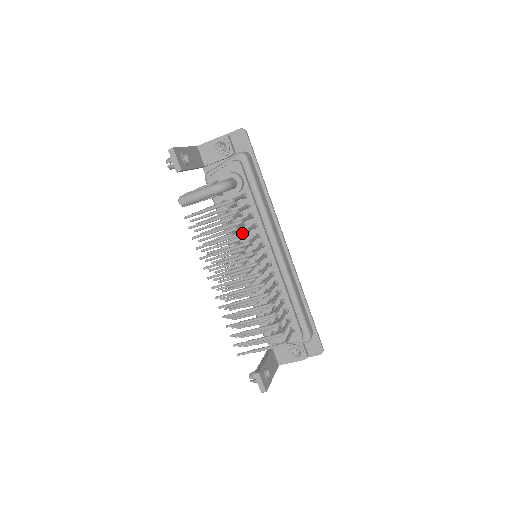
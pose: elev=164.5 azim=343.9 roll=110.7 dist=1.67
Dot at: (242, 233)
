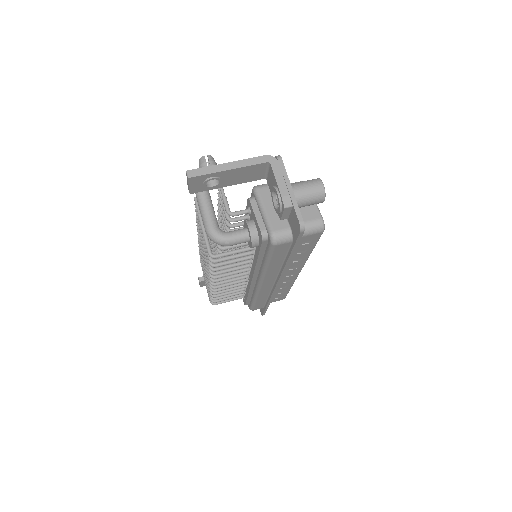
Dot at: occluded
